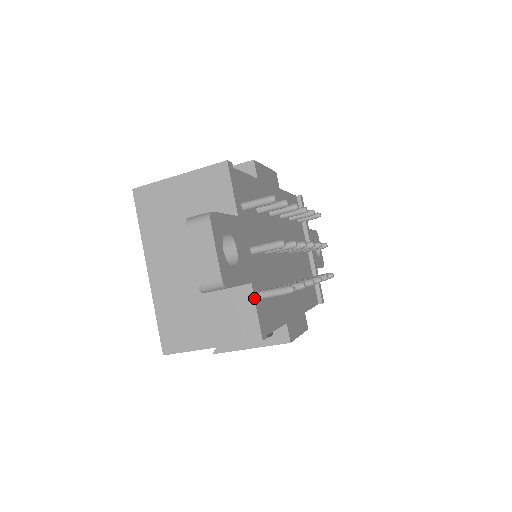
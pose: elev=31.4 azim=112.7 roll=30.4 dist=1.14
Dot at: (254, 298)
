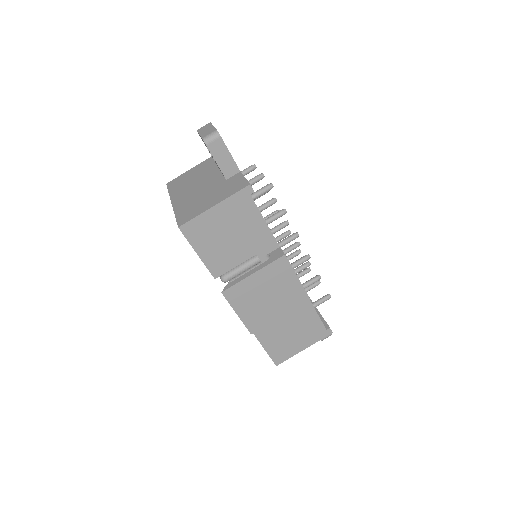
Dot at: occluded
